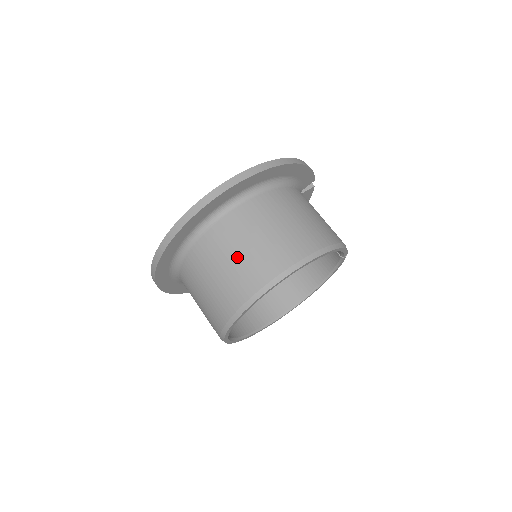
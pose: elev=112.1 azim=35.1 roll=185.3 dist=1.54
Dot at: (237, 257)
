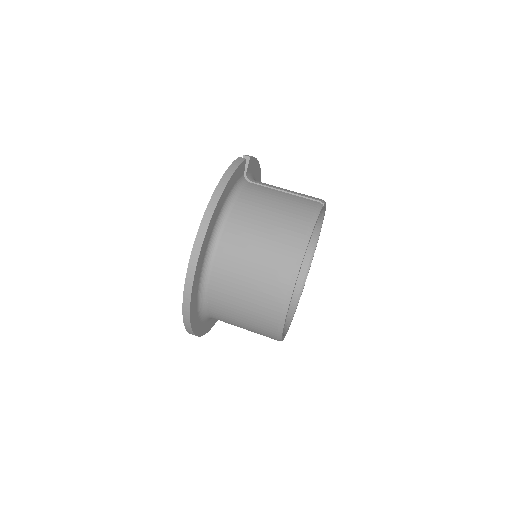
Dot at: (244, 310)
